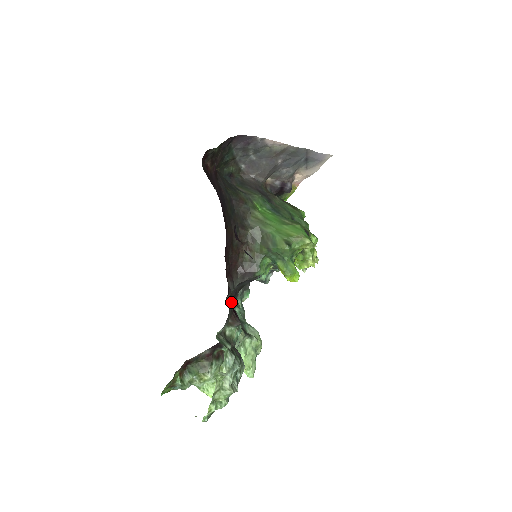
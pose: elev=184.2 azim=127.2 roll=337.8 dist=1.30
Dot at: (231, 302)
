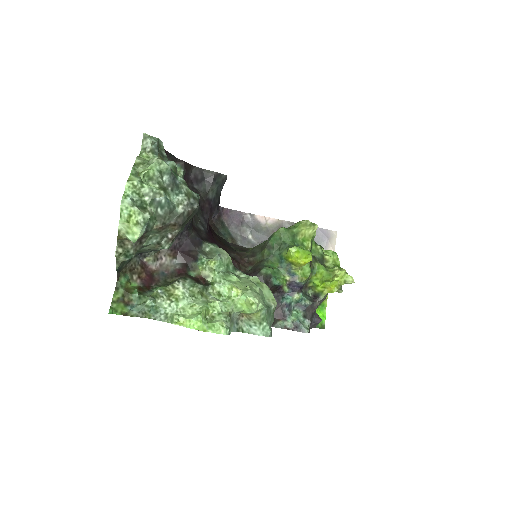
Dot at: occluded
